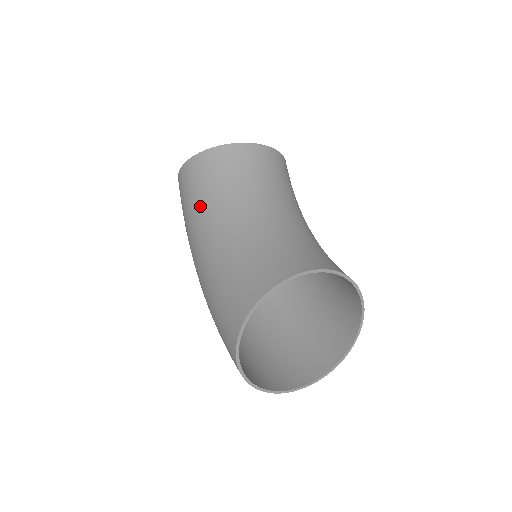
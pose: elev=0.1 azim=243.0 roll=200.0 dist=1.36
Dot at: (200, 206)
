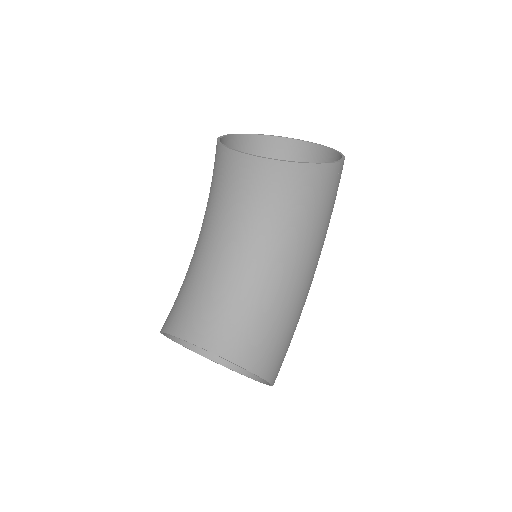
Dot at: occluded
